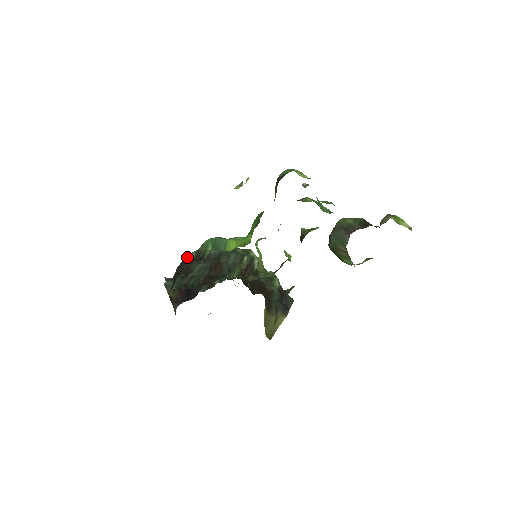
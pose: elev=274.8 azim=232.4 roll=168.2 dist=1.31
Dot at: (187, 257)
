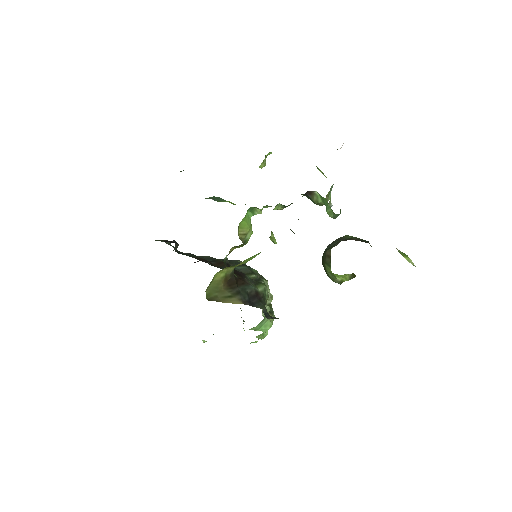
Dot at: occluded
